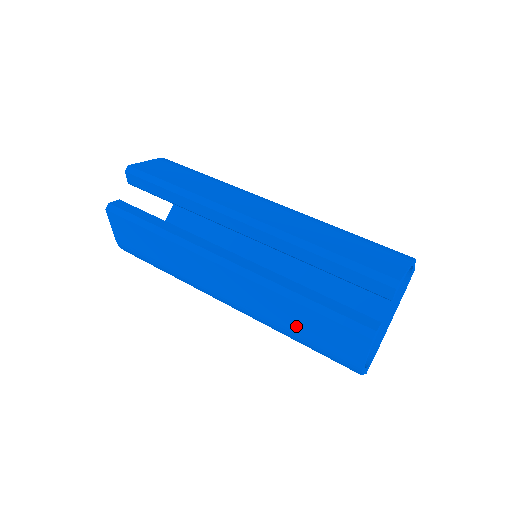
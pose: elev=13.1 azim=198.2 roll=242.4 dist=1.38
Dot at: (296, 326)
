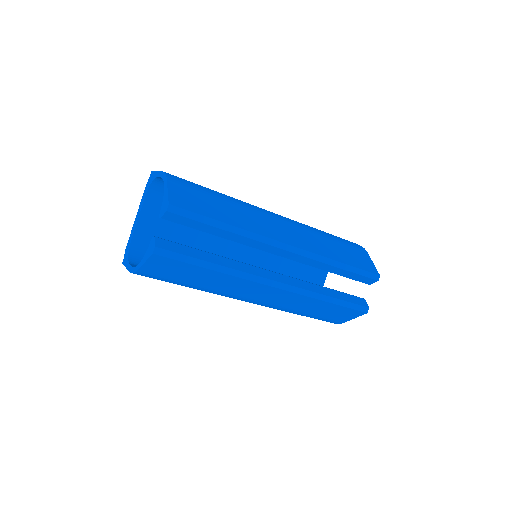
Dot at: (311, 311)
